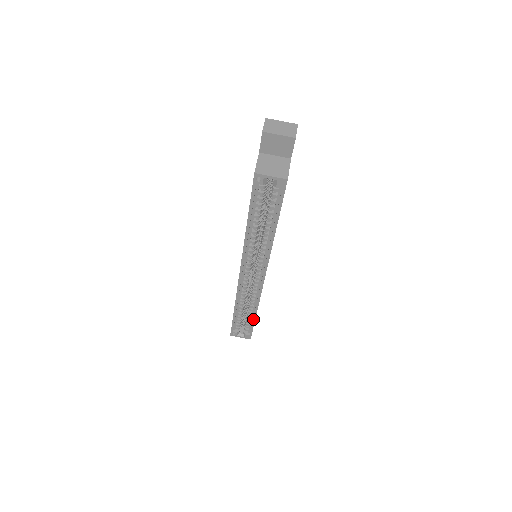
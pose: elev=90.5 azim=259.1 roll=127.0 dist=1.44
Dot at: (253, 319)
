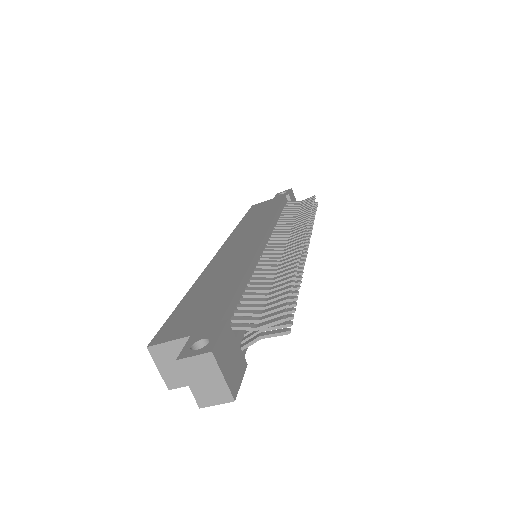
Dot at: occluded
